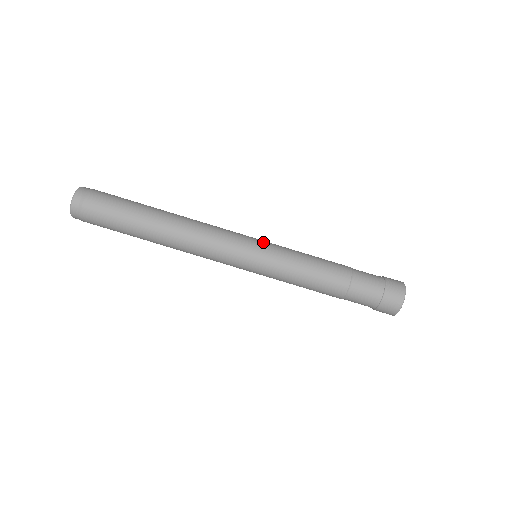
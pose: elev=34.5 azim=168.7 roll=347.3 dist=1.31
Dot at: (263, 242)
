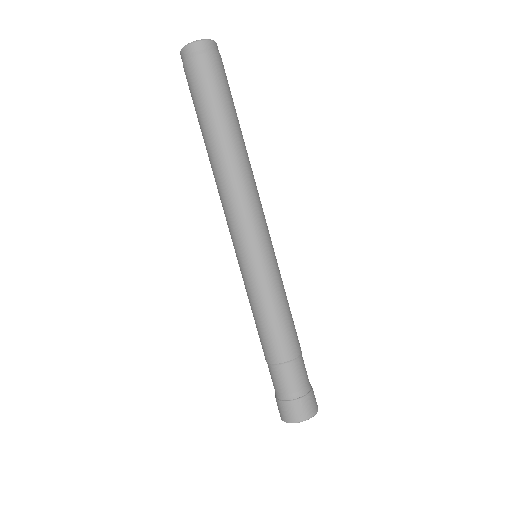
Dot at: occluded
